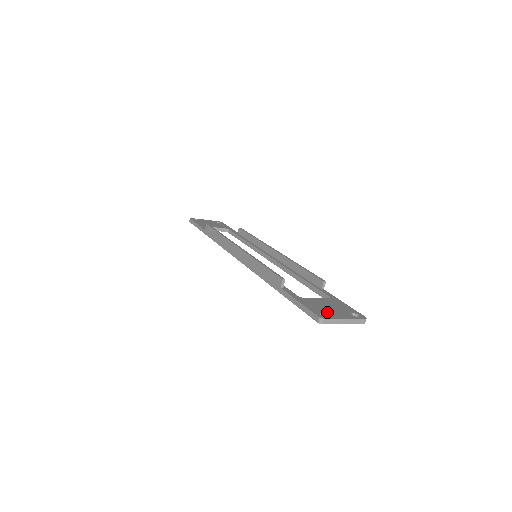
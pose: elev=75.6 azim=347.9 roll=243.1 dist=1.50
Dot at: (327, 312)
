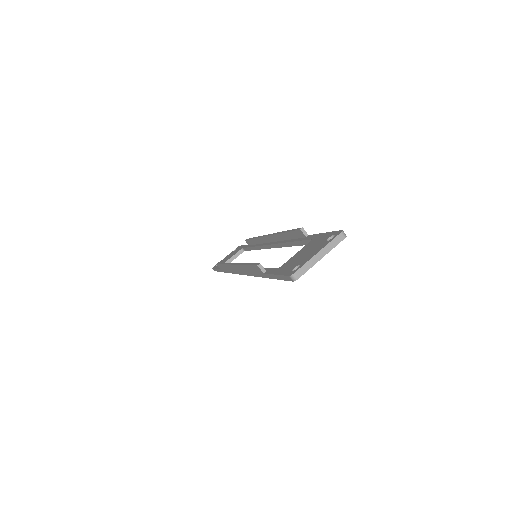
Dot at: (300, 262)
